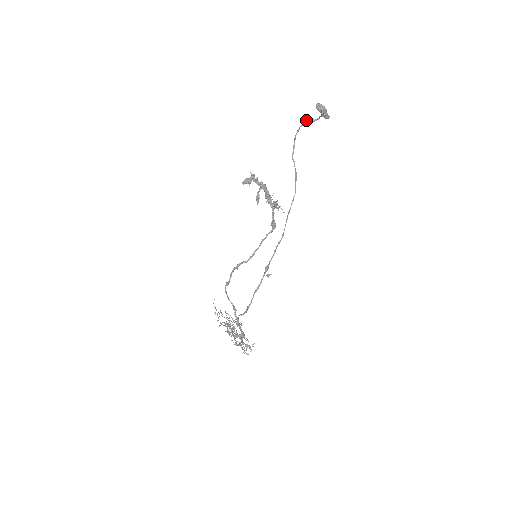
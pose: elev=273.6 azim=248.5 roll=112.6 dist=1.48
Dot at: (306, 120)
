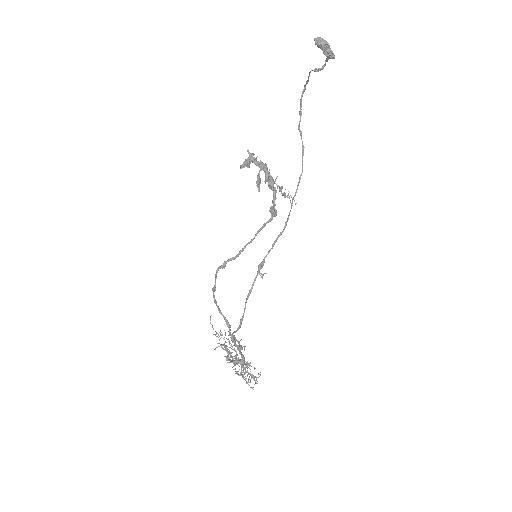
Dot at: (310, 72)
